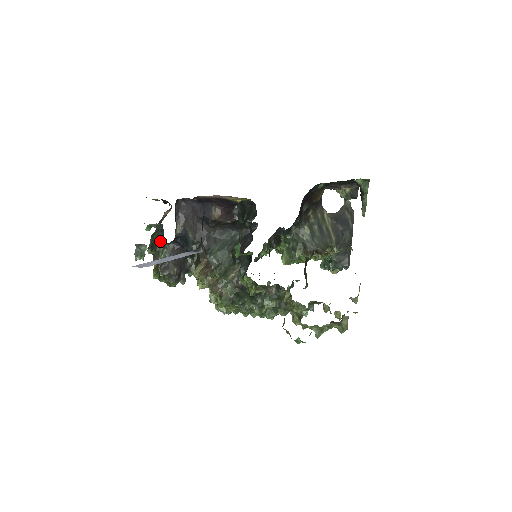
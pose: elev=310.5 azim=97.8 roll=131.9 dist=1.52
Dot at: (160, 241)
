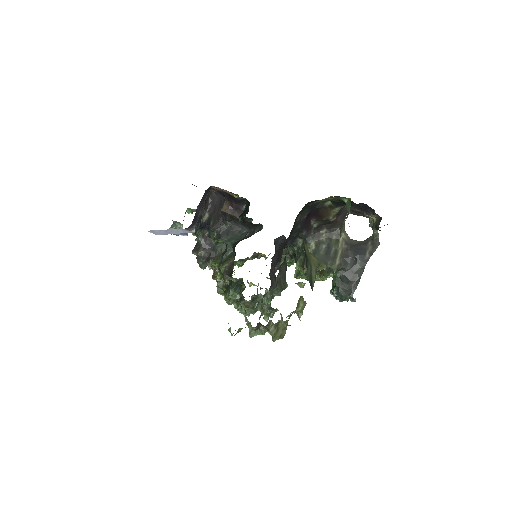
Dot at: occluded
